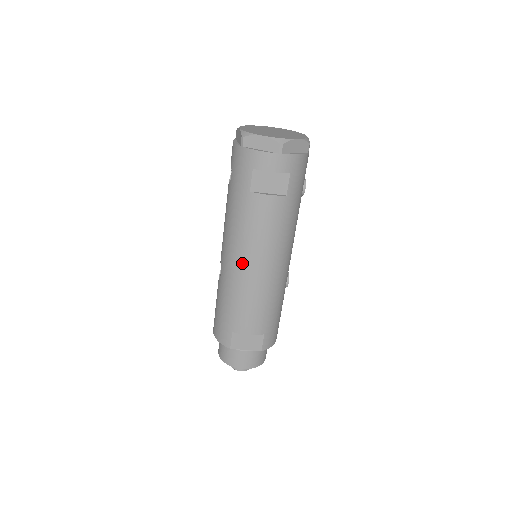
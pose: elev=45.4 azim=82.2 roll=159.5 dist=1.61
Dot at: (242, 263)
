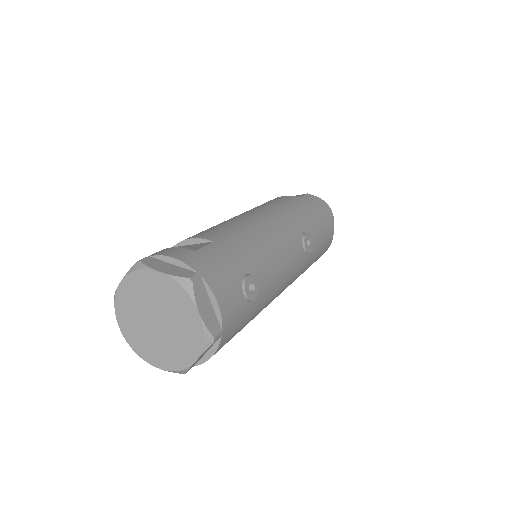
Dot at: occluded
